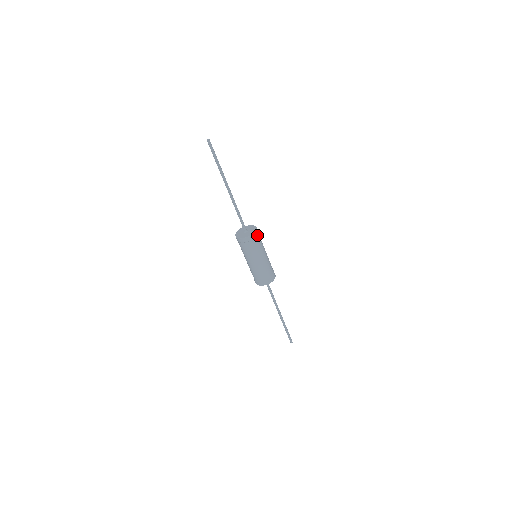
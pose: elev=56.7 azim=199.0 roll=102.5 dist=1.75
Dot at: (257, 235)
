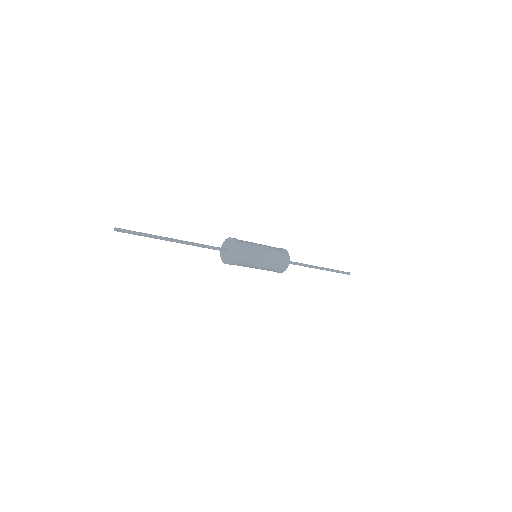
Dot at: (235, 263)
